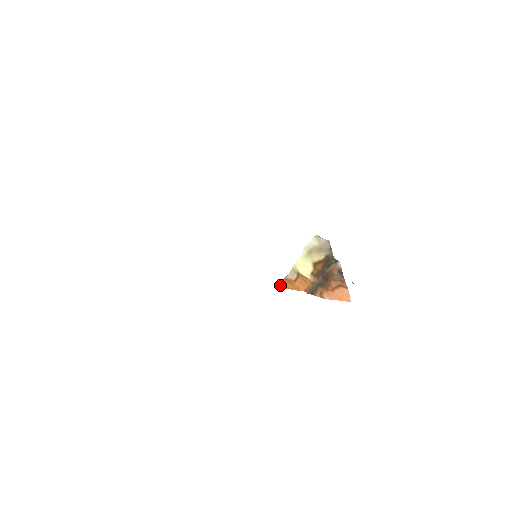
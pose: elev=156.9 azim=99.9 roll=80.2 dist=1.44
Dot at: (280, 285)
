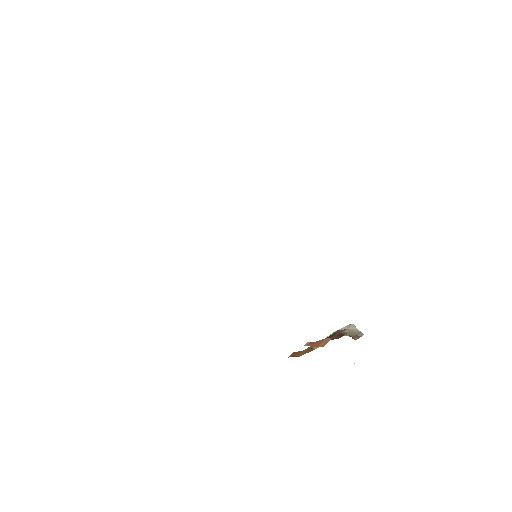
Dot at: occluded
